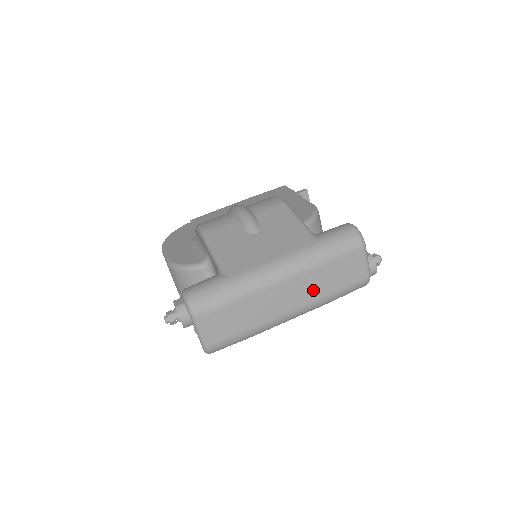
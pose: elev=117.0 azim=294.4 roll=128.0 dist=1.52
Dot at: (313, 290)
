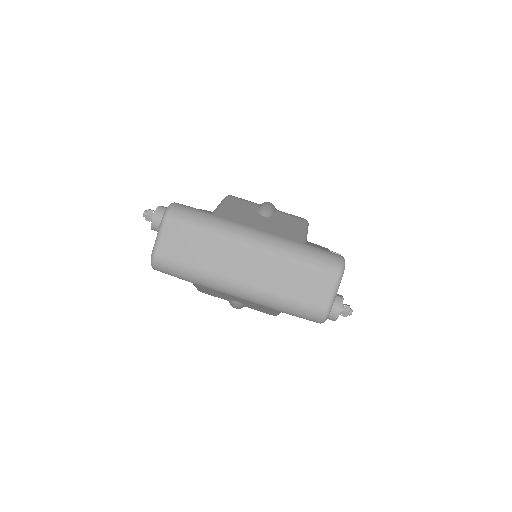
Dot at: (270, 278)
